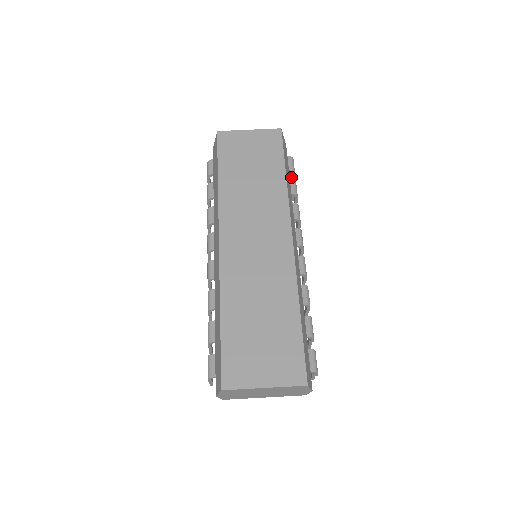
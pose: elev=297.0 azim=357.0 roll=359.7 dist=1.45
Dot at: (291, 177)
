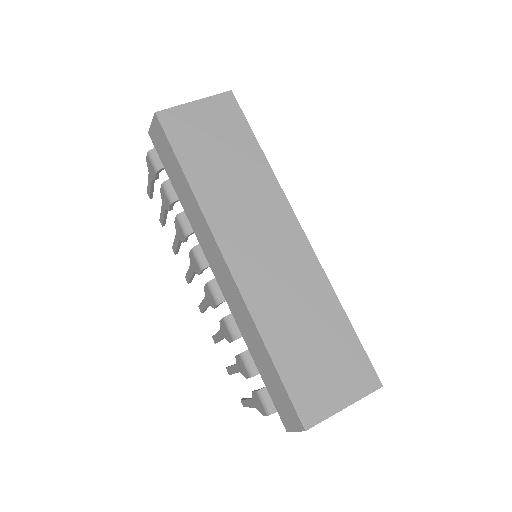
Dot at: occluded
